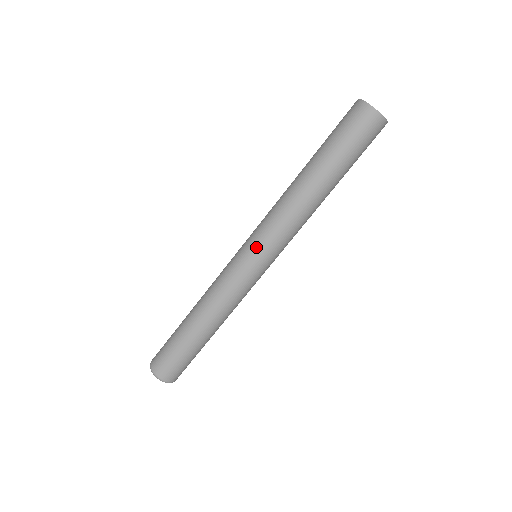
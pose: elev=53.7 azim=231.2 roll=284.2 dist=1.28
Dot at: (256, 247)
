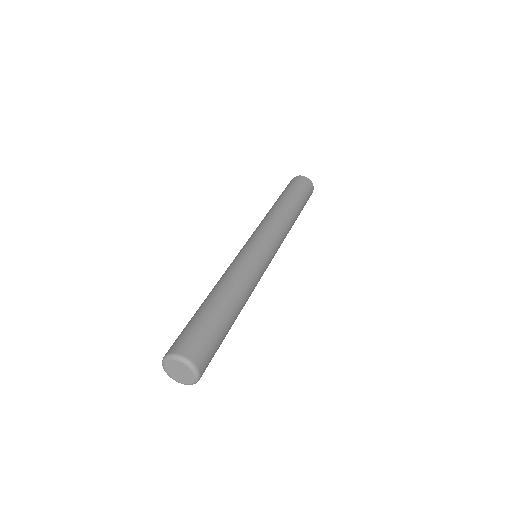
Dot at: (268, 241)
